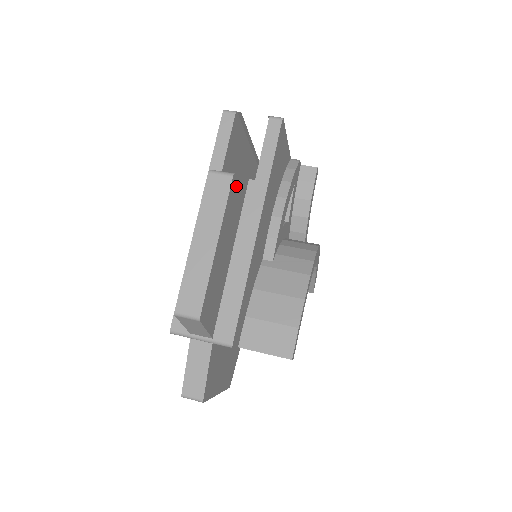
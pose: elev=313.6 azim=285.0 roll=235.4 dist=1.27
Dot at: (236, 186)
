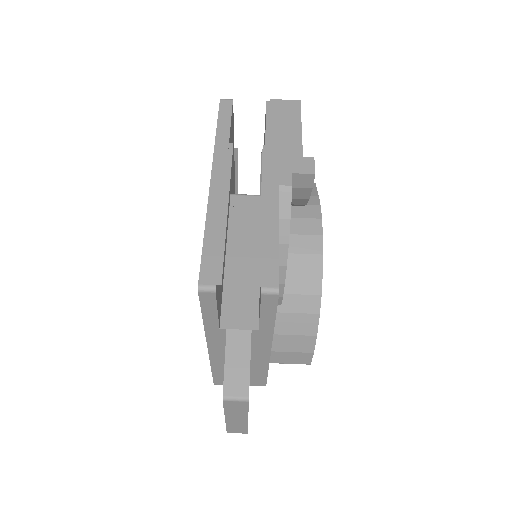
Dot at: occluded
